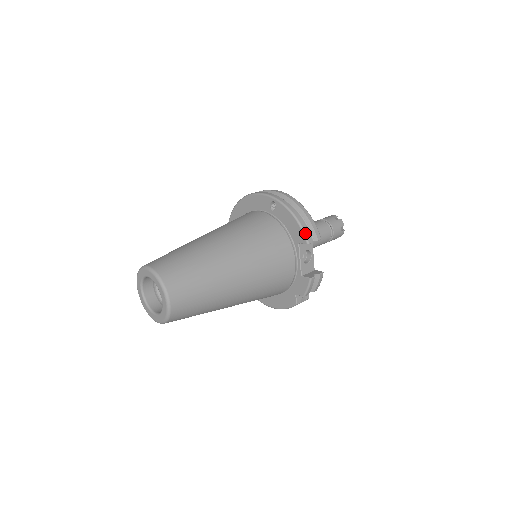
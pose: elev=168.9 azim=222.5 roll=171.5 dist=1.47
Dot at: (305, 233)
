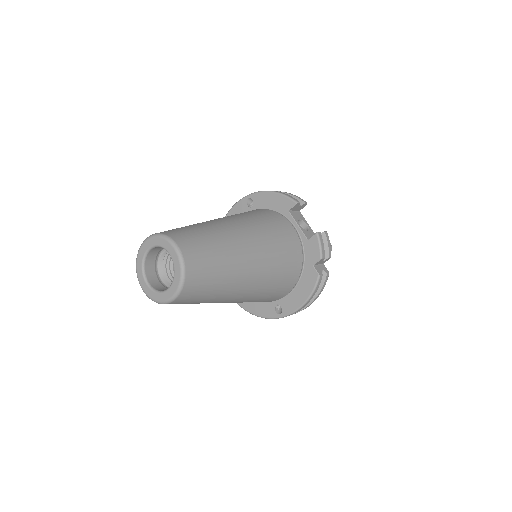
Dot at: (289, 197)
